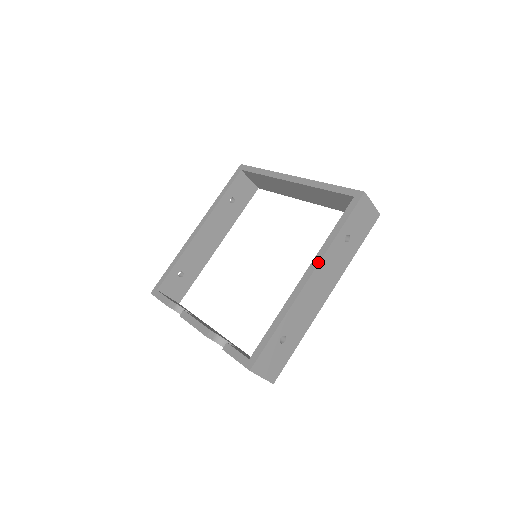
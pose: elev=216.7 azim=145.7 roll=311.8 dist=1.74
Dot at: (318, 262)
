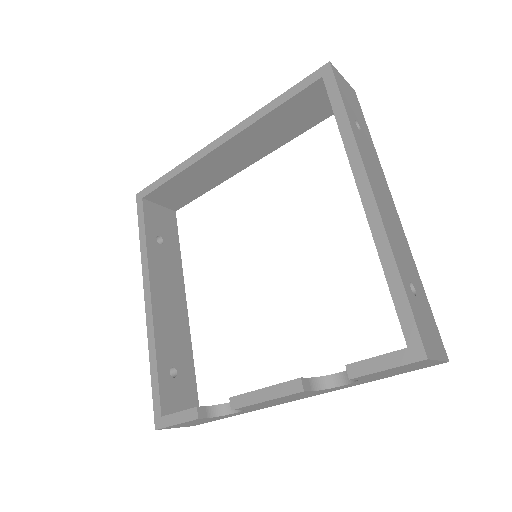
Dot at: (361, 163)
